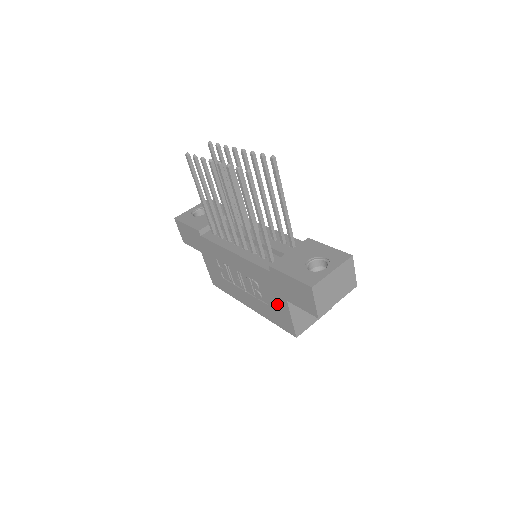
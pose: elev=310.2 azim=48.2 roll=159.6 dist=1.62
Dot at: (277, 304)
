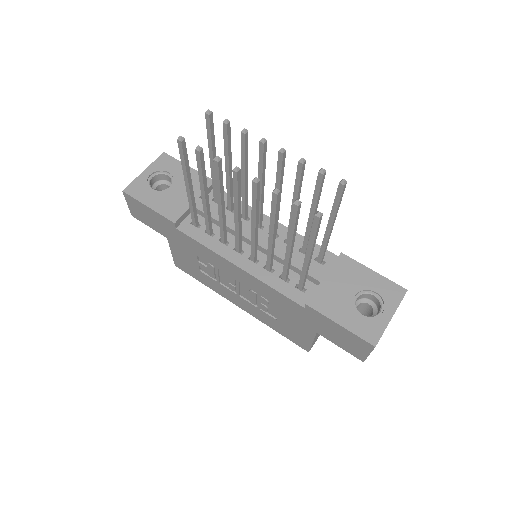
Dot at: (295, 326)
